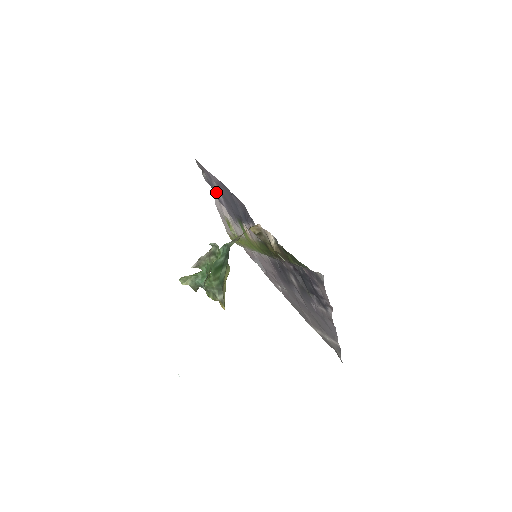
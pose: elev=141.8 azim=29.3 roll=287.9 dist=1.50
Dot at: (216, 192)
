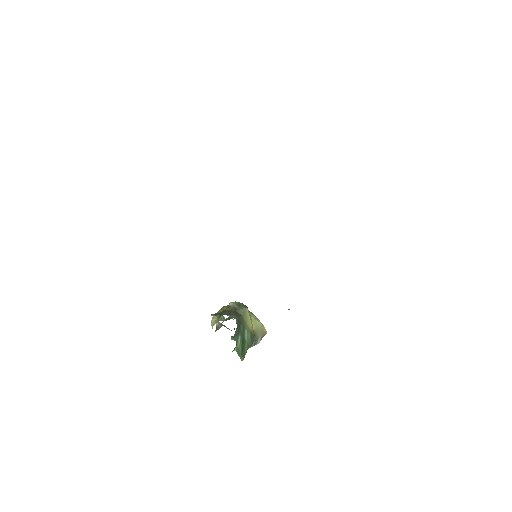
Dot at: occluded
